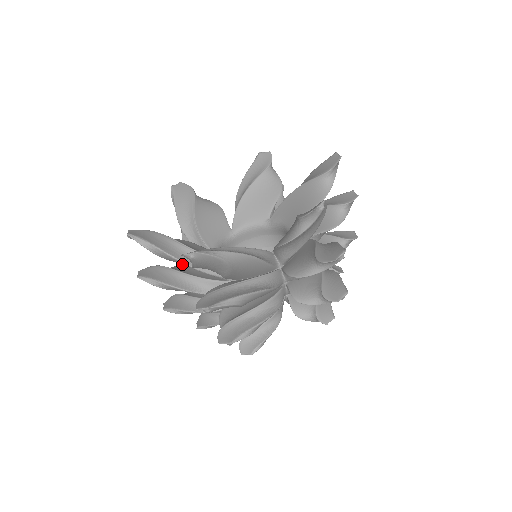
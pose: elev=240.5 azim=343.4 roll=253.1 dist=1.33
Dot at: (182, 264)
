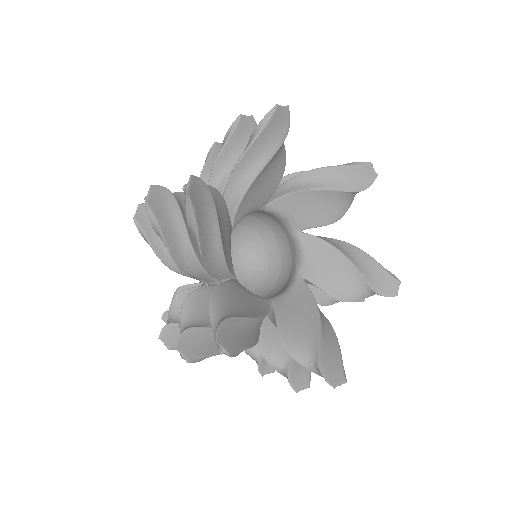
Dot at: occluded
